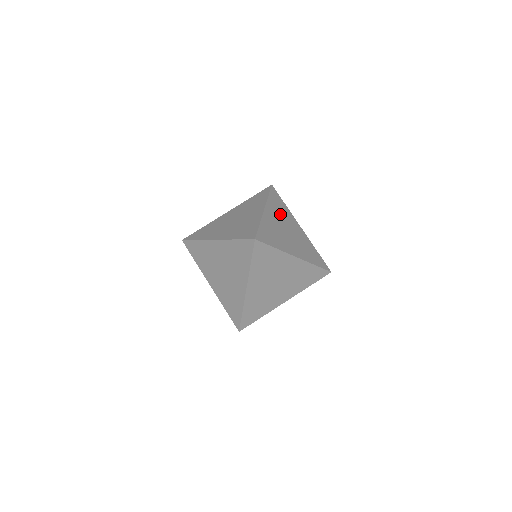
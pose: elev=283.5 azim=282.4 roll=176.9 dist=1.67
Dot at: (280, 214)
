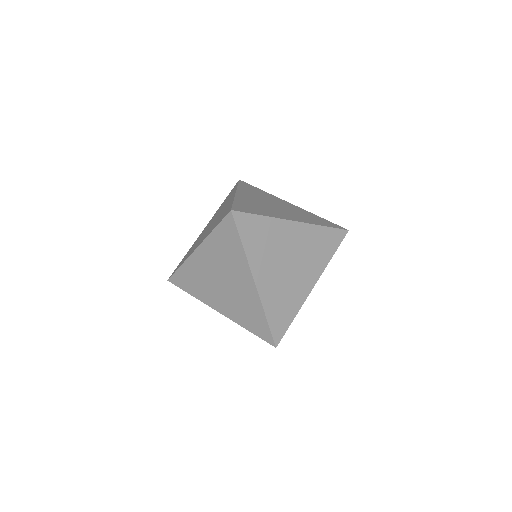
Dot at: (269, 252)
